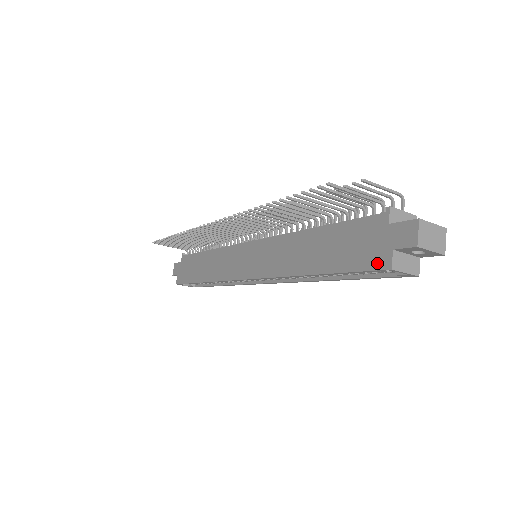
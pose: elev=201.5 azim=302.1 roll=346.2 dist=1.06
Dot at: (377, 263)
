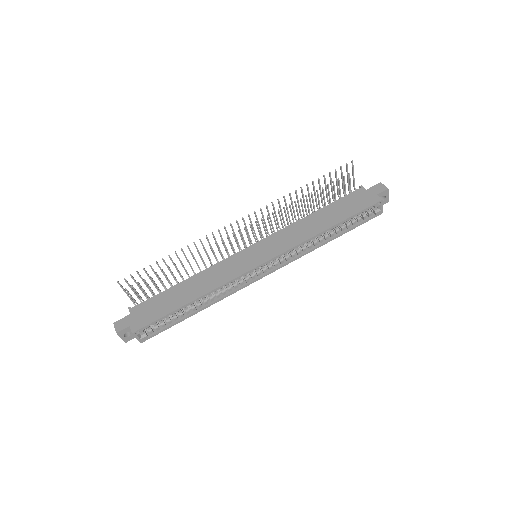
Dot at: (373, 201)
